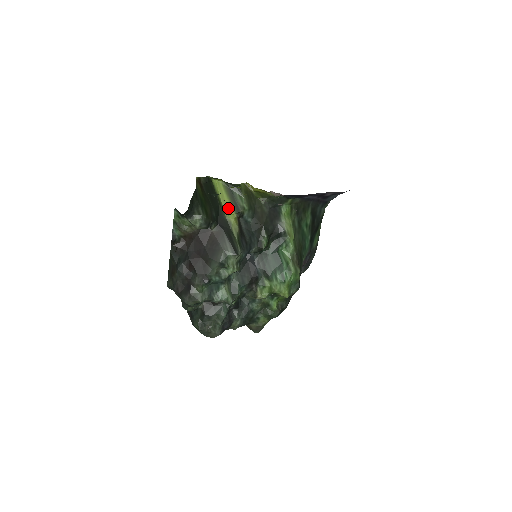
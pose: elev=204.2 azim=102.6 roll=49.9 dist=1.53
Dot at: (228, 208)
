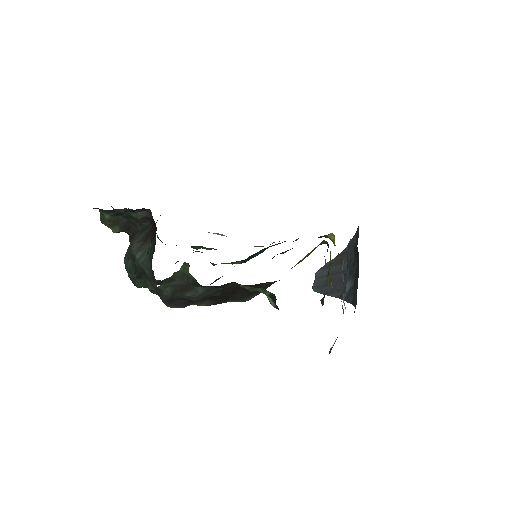
Dot at: occluded
